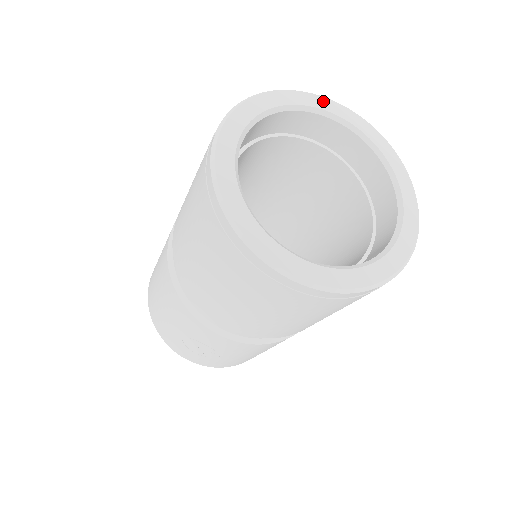
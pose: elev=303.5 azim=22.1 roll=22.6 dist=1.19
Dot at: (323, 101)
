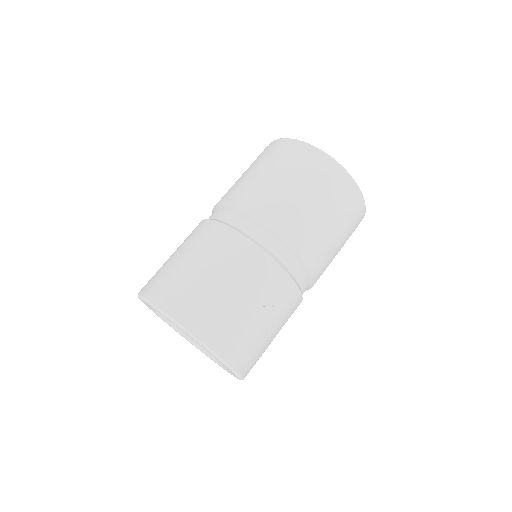
Dot at: occluded
